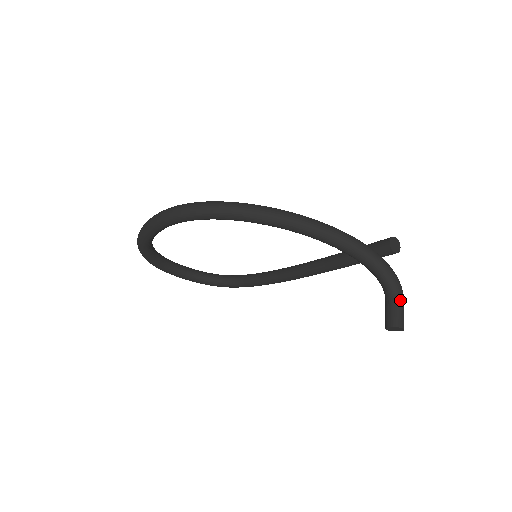
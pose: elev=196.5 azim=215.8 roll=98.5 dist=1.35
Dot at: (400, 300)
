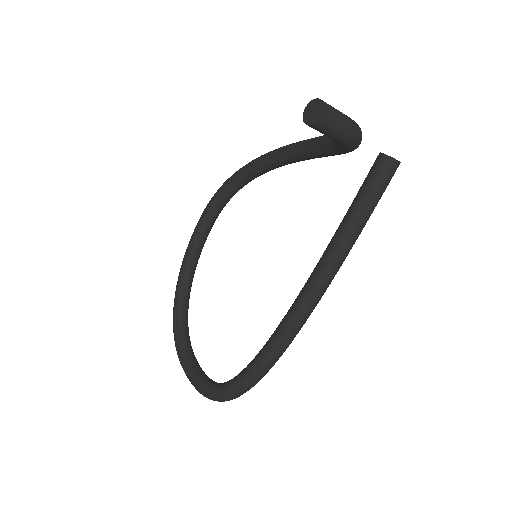
Dot at: occluded
